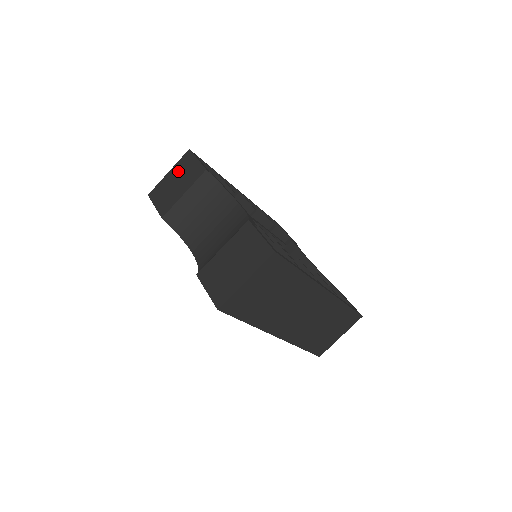
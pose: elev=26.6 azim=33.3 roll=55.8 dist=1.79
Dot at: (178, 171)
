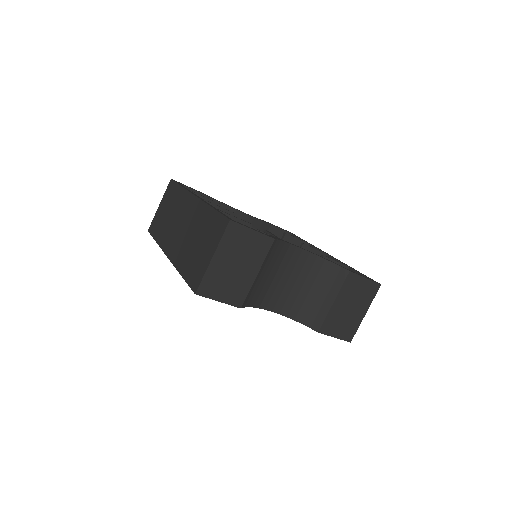
Dot at: (230, 252)
